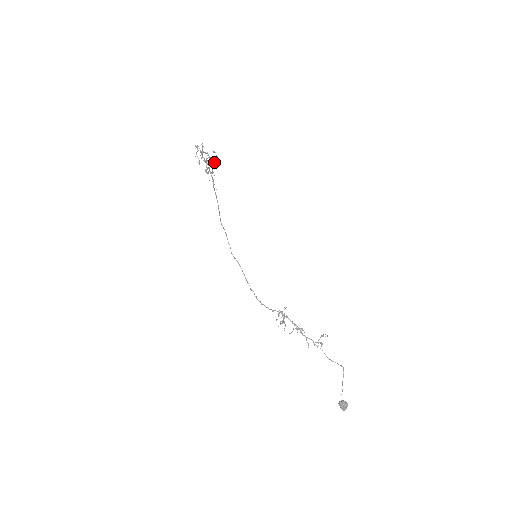
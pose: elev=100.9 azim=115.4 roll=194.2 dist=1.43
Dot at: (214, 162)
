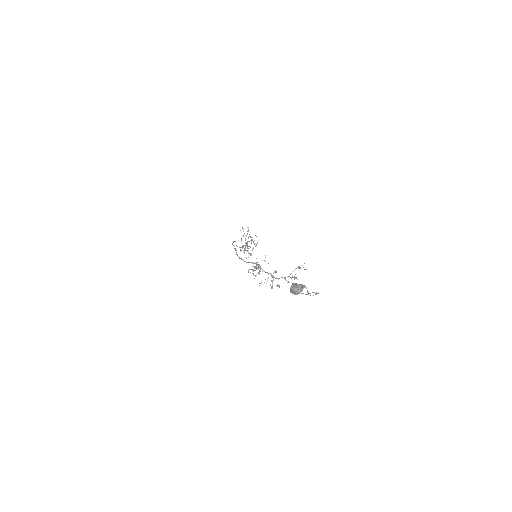
Dot at: (253, 241)
